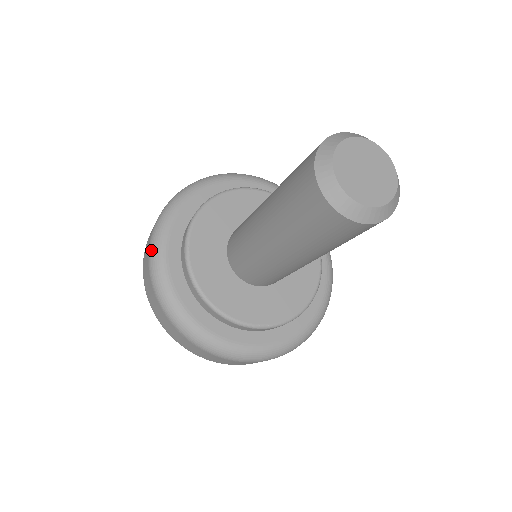
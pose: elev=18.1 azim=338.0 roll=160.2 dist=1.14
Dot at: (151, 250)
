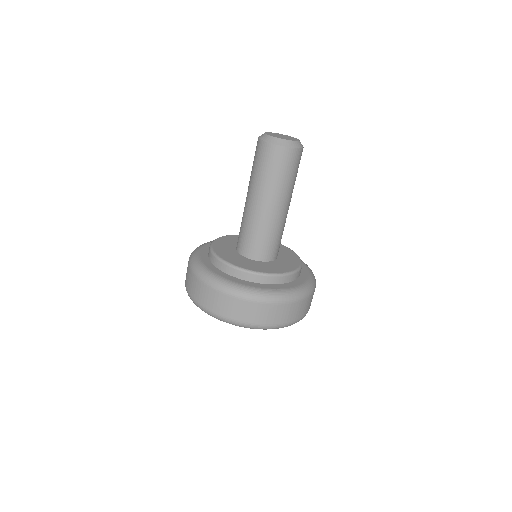
Dot at: (194, 269)
